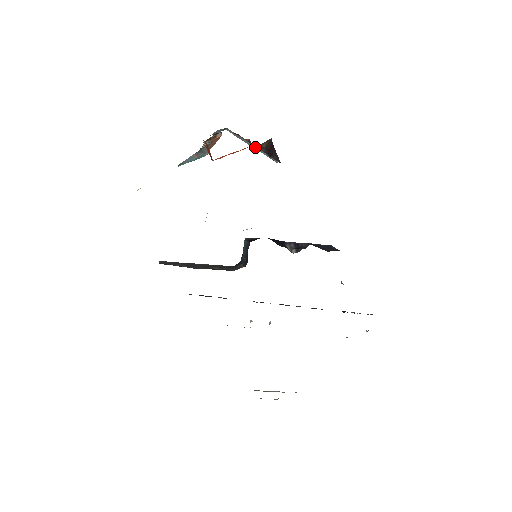
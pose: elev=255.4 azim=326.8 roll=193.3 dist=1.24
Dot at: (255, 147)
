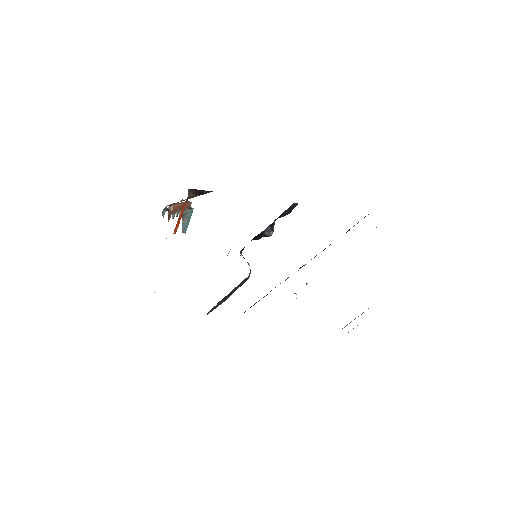
Dot at: occluded
